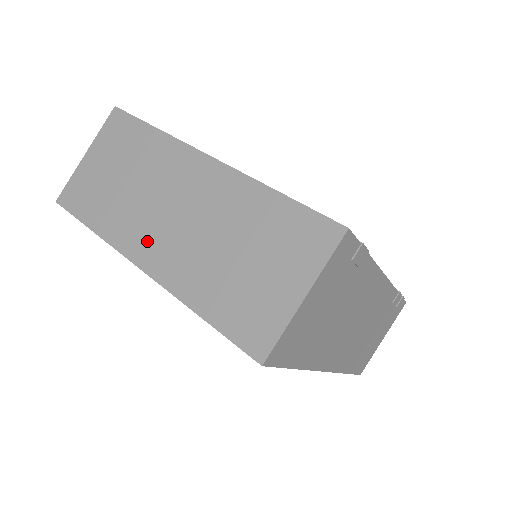
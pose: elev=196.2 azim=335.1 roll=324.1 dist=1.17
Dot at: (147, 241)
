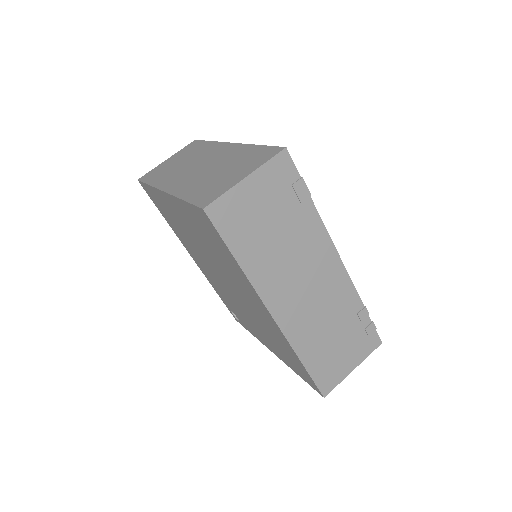
Dot at: (175, 180)
